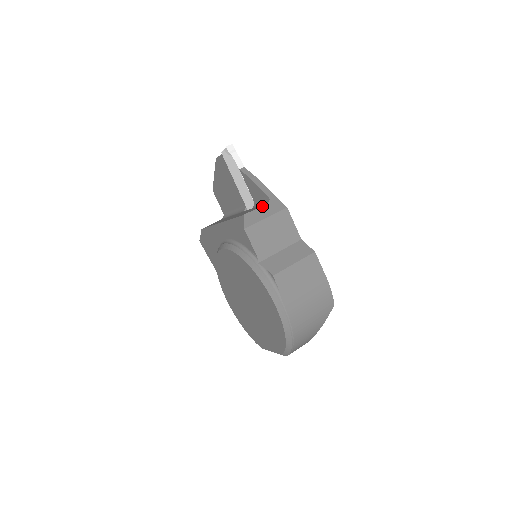
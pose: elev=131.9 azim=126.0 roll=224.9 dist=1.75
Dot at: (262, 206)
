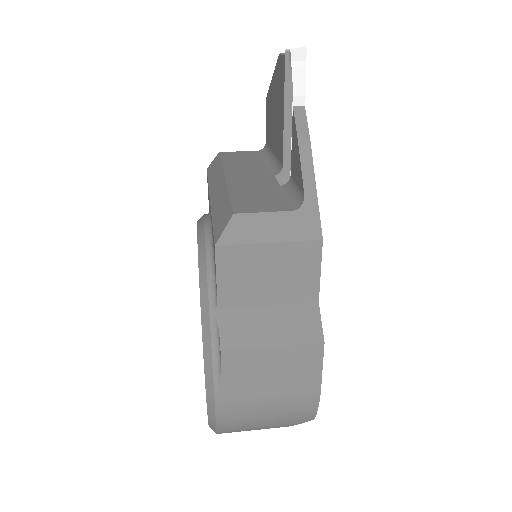
Dot at: (279, 212)
